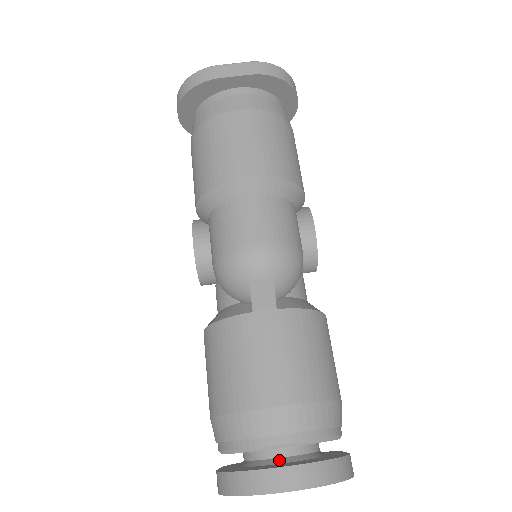
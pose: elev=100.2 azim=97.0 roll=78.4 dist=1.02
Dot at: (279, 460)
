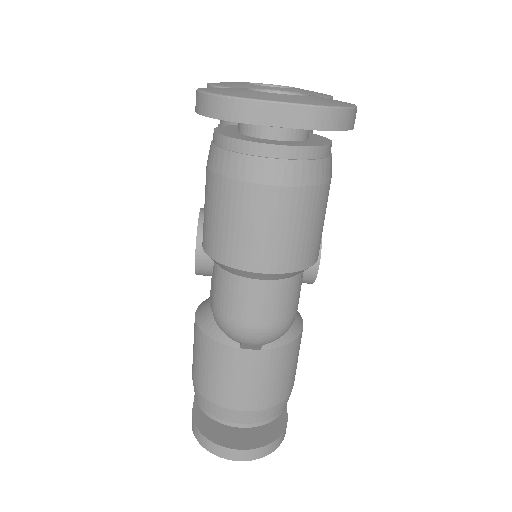
Dot at: occluded
